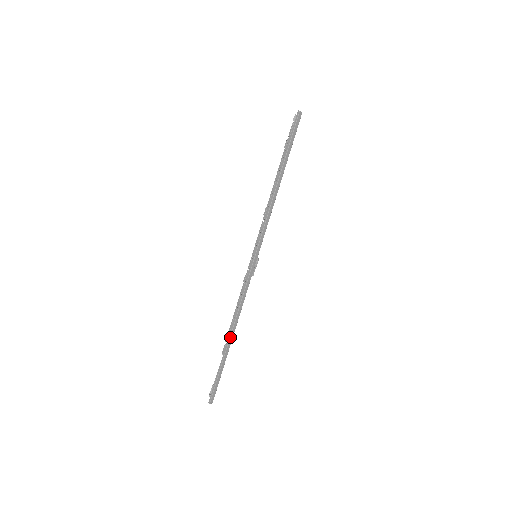
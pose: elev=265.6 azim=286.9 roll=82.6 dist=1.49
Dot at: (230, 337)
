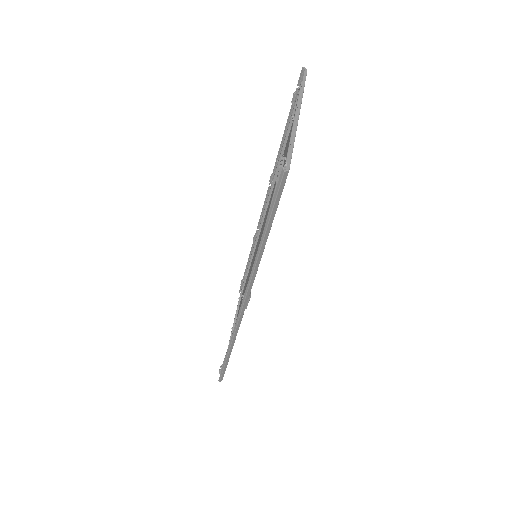
Dot at: (229, 350)
